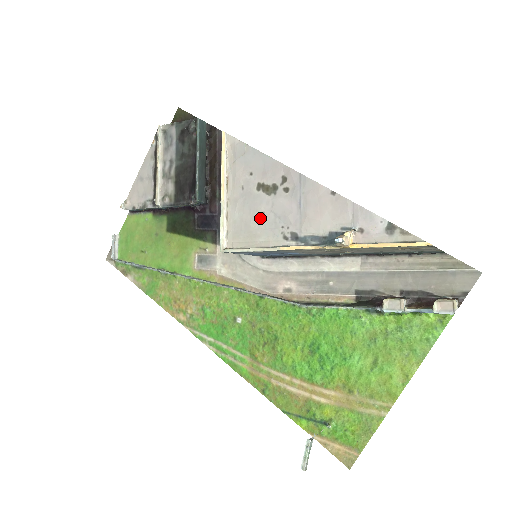
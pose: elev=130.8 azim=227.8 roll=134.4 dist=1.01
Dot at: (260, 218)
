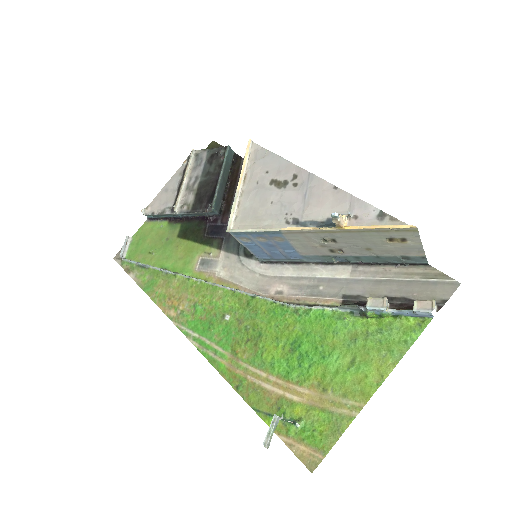
Dot at: (268, 206)
